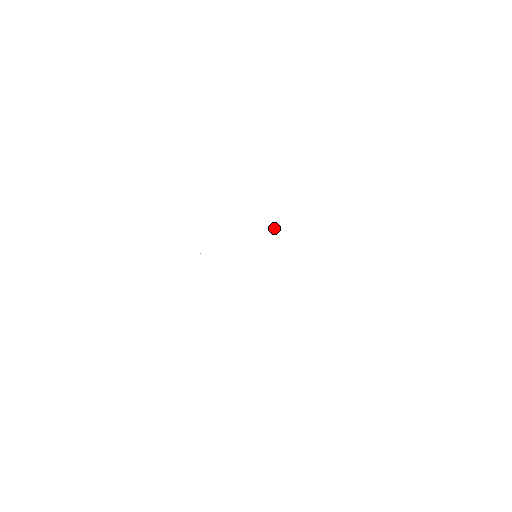
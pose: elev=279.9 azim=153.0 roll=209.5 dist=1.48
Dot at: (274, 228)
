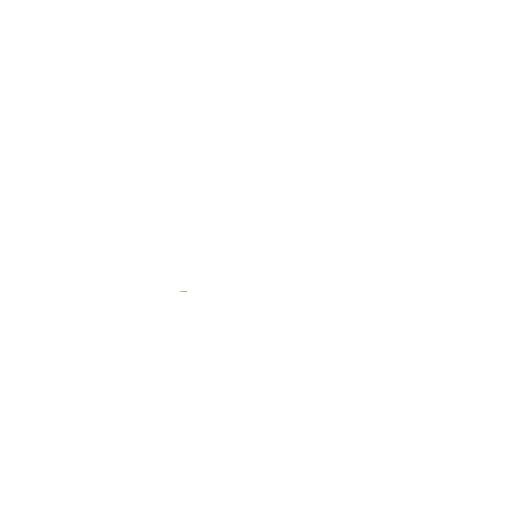
Dot at: occluded
